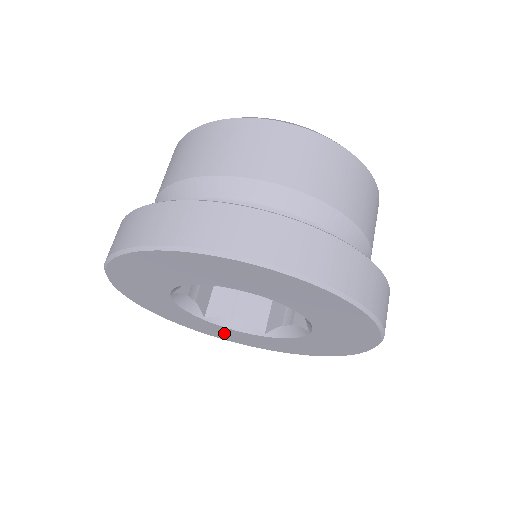
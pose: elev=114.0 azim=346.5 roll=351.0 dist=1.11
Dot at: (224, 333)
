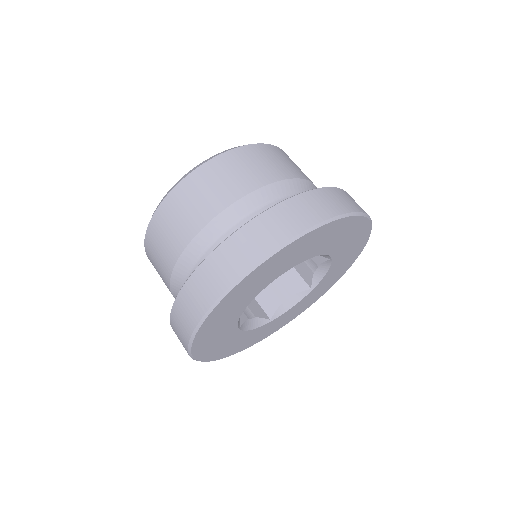
Dot at: (290, 315)
